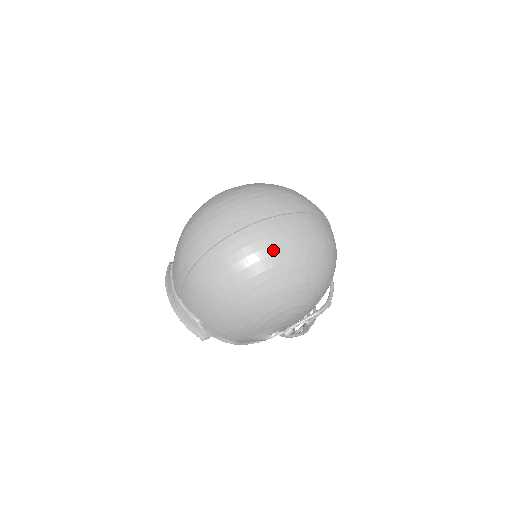
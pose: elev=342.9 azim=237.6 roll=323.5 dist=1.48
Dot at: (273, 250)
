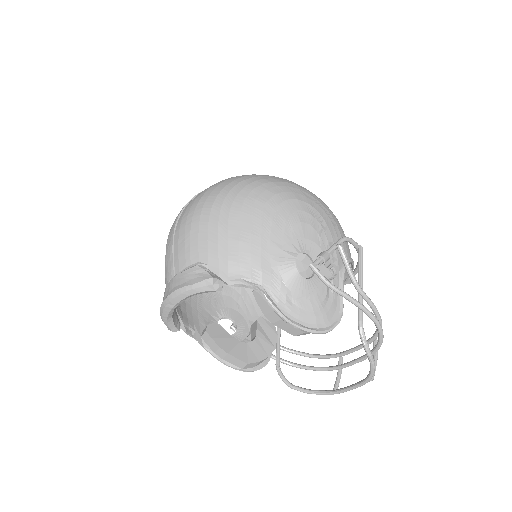
Dot at: occluded
